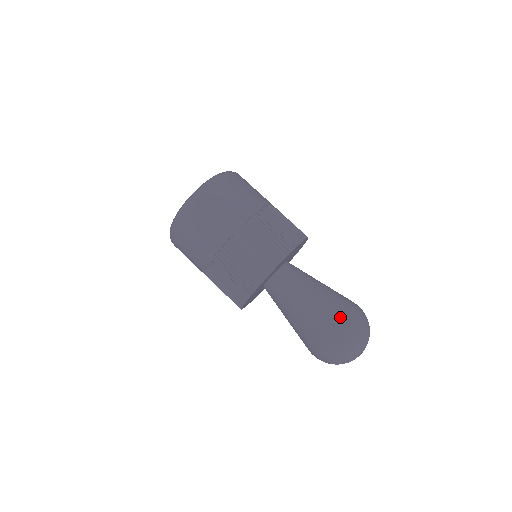
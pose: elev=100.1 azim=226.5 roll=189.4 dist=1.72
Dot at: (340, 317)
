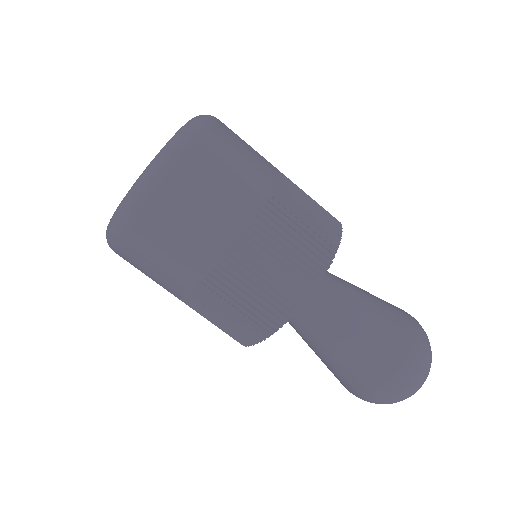
Dot at: (394, 360)
